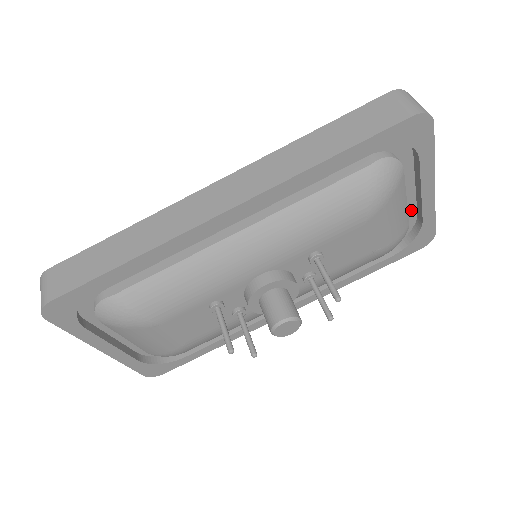
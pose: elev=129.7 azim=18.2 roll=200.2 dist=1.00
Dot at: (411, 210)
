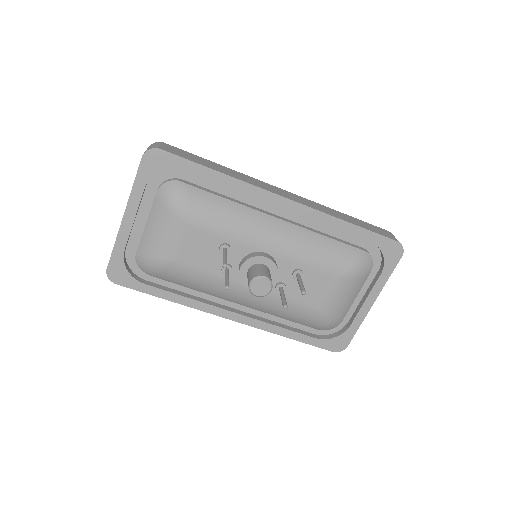
Dot at: (348, 314)
